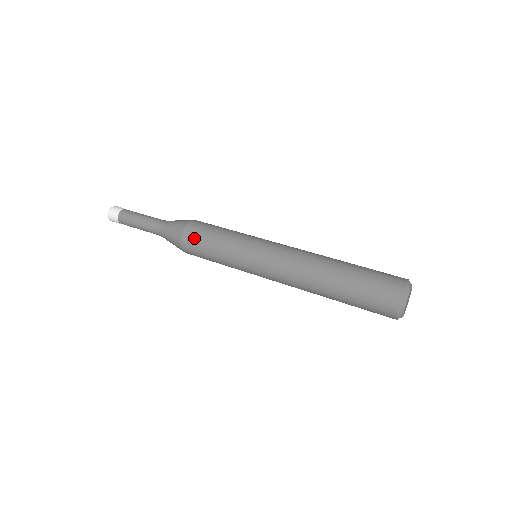
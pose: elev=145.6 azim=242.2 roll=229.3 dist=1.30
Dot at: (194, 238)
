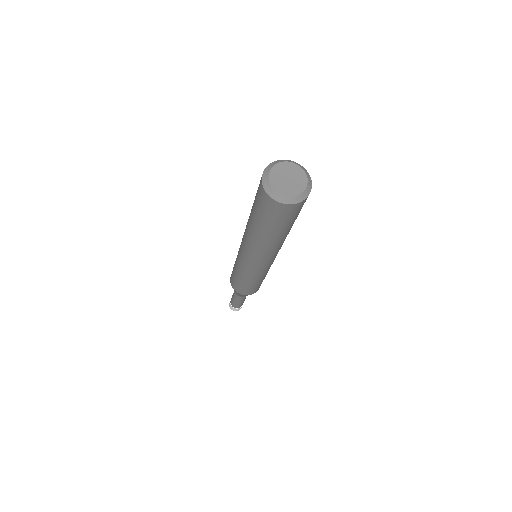
Dot at: (231, 277)
